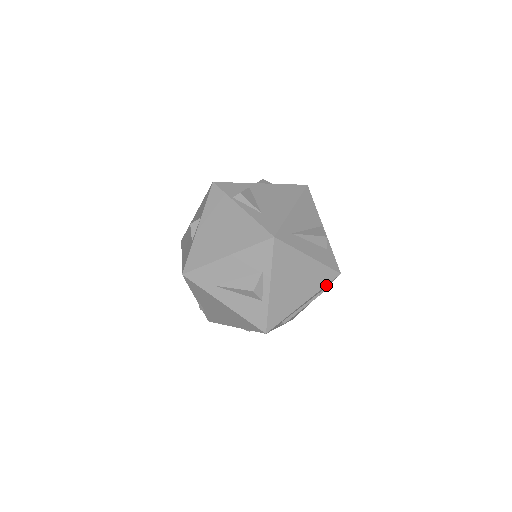
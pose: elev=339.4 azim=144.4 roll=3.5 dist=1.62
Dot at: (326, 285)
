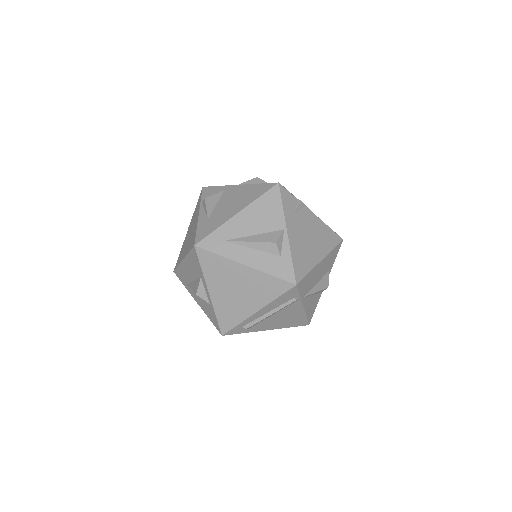
Dot at: (280, 296)
